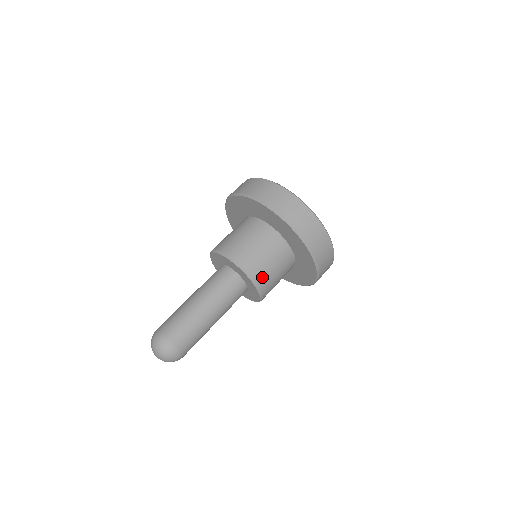
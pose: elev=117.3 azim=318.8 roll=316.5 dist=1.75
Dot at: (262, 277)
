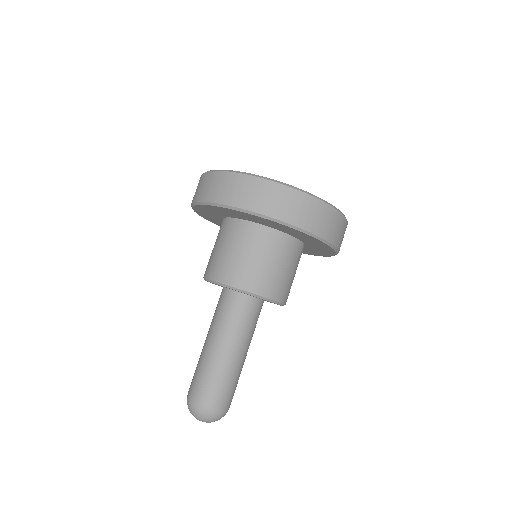
Dot at: (245, 279)
